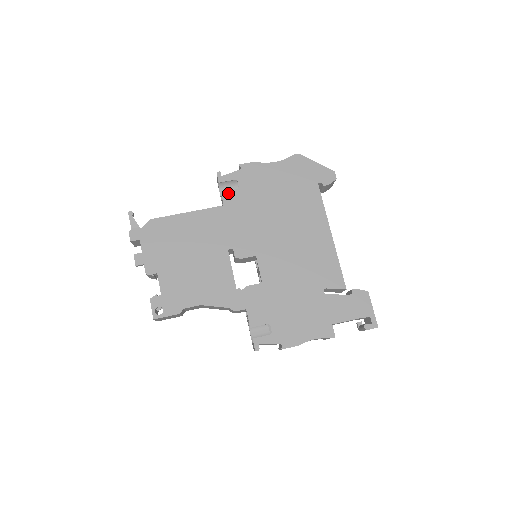
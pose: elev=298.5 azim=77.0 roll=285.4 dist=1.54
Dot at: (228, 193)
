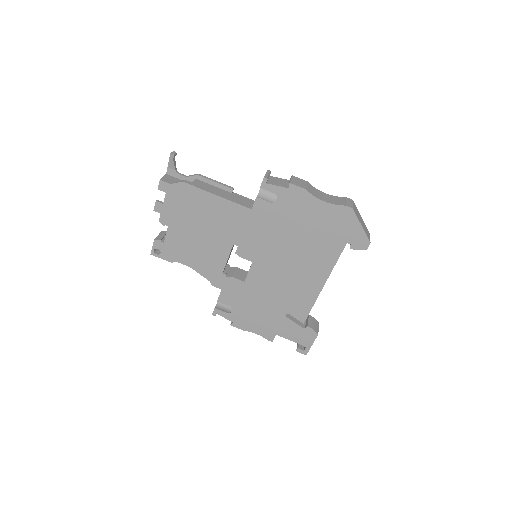
Dot at: (262, 202)
